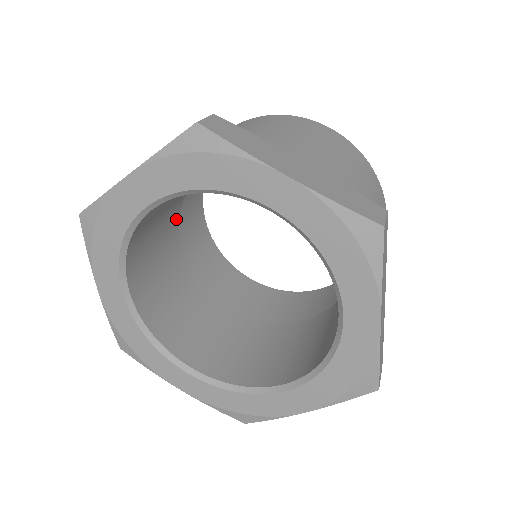
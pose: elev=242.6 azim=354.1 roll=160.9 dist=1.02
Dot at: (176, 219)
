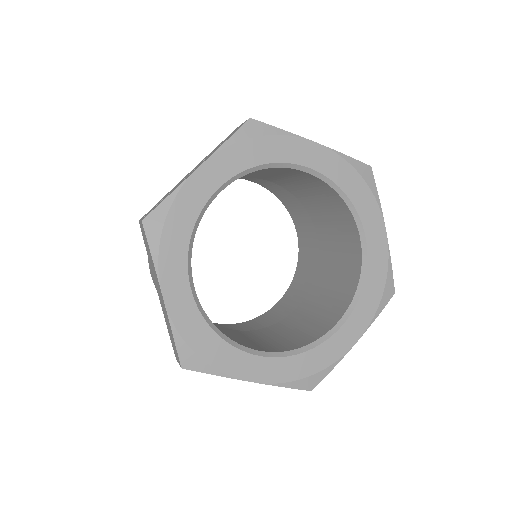
Dot at: occluded
